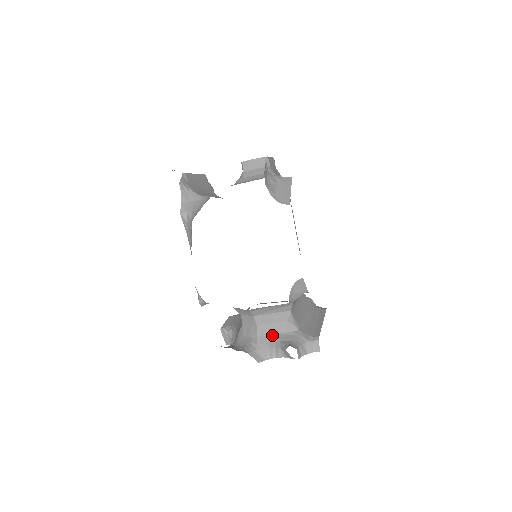
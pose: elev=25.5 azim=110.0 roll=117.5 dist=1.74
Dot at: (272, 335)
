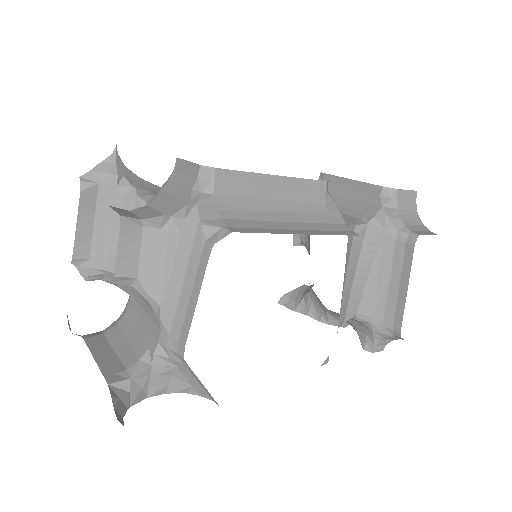
Dot at: occluded
